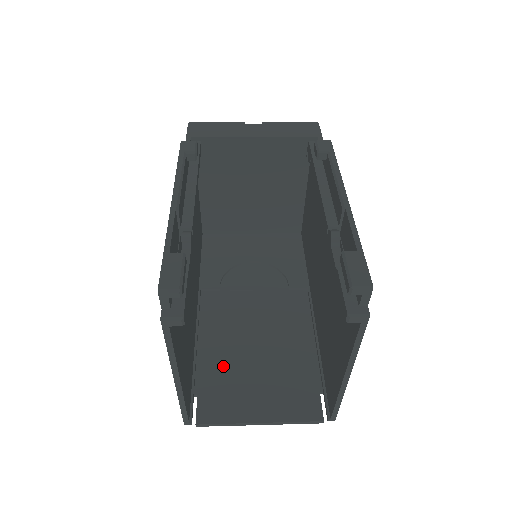
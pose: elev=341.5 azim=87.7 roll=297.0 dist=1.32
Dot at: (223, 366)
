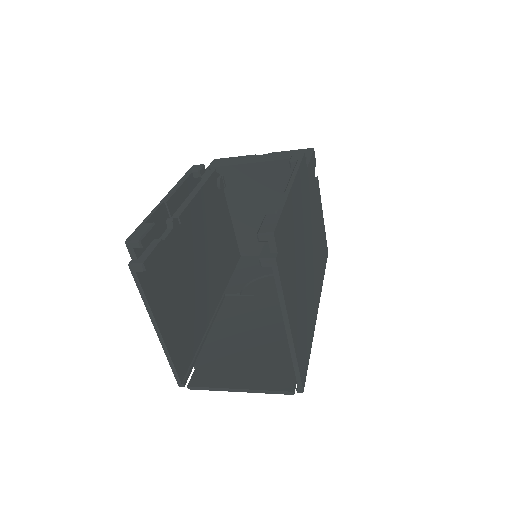
Dot at: (223, 347)
